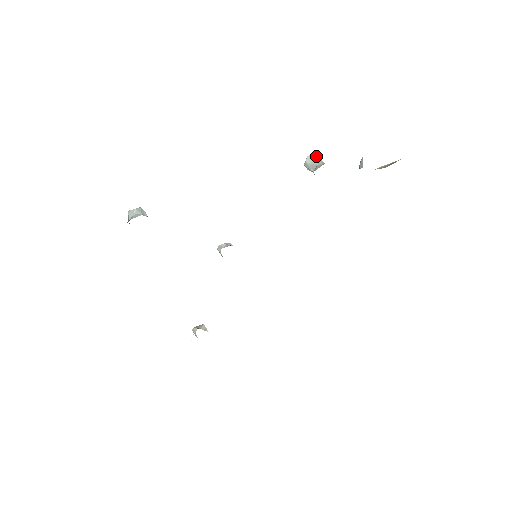
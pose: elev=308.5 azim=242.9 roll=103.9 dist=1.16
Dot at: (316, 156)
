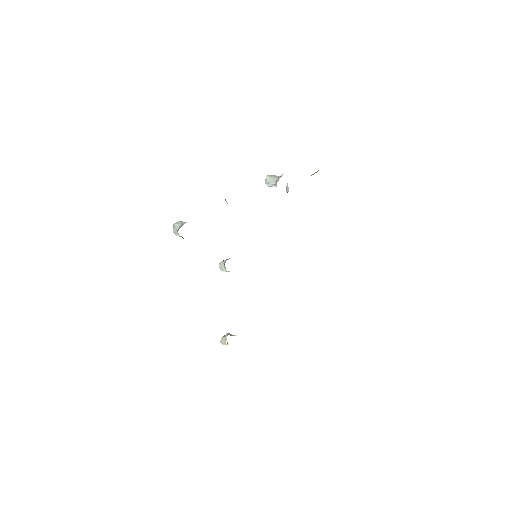
Dot at: (272, 175)
